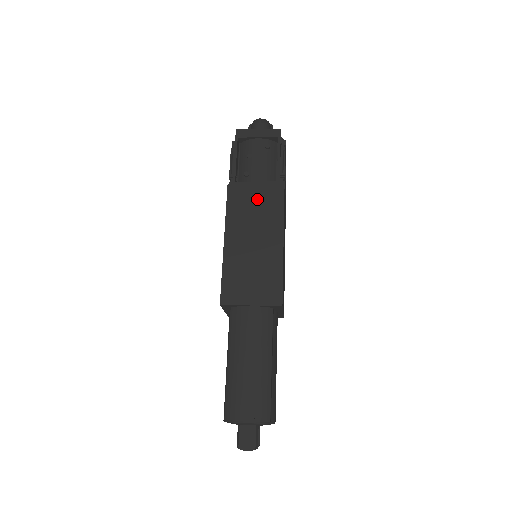
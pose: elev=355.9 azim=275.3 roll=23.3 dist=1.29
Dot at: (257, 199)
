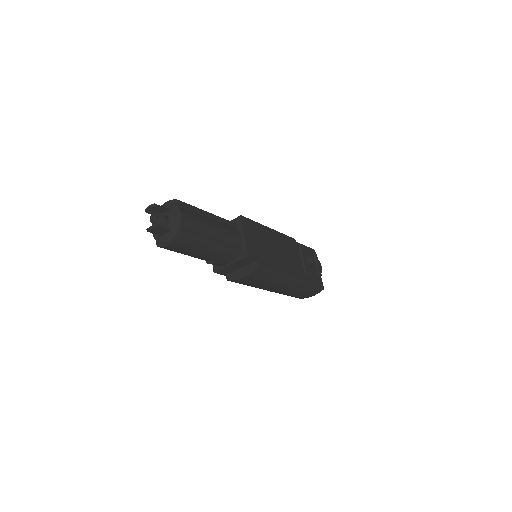
Dot at: occluded
